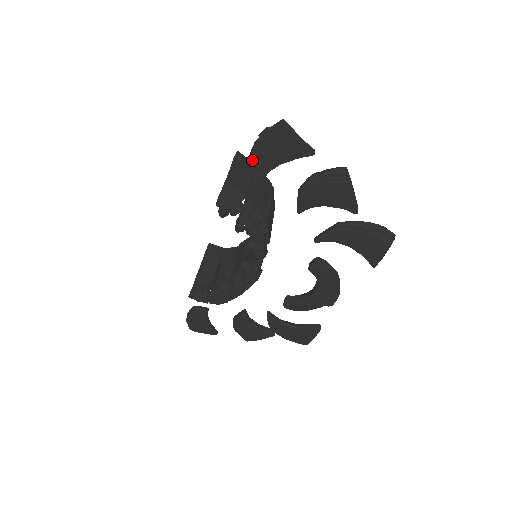
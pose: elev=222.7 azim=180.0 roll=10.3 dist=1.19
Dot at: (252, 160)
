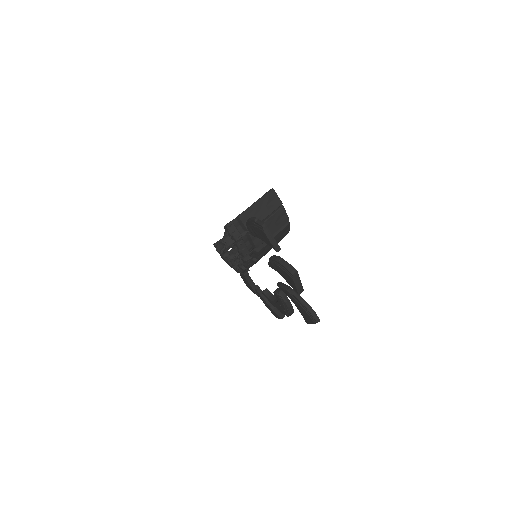
Dot at: (247, 224)
